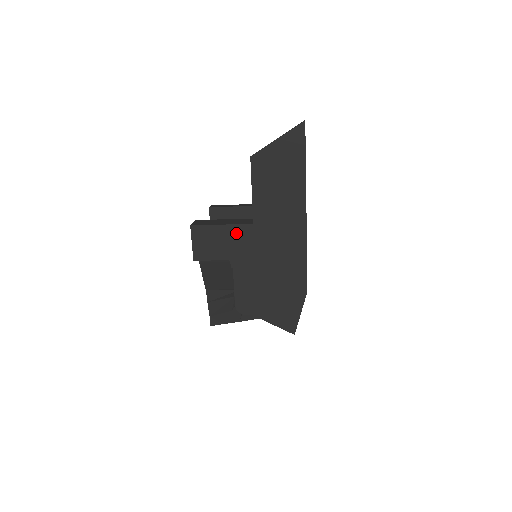
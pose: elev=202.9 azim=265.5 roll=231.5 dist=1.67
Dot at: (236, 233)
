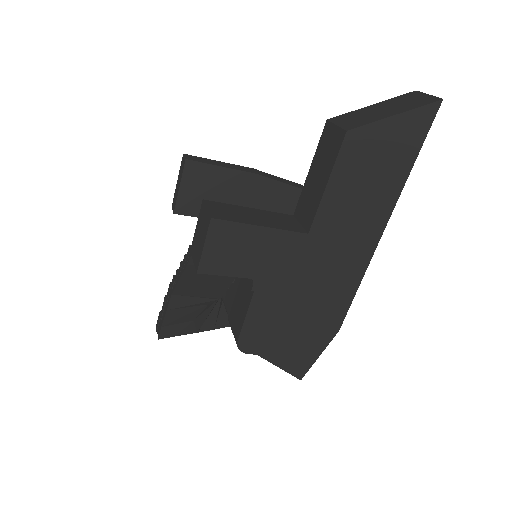
Dot at: (278, 242)
